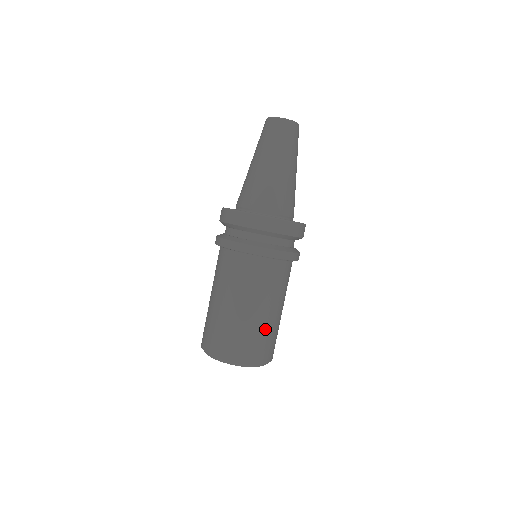
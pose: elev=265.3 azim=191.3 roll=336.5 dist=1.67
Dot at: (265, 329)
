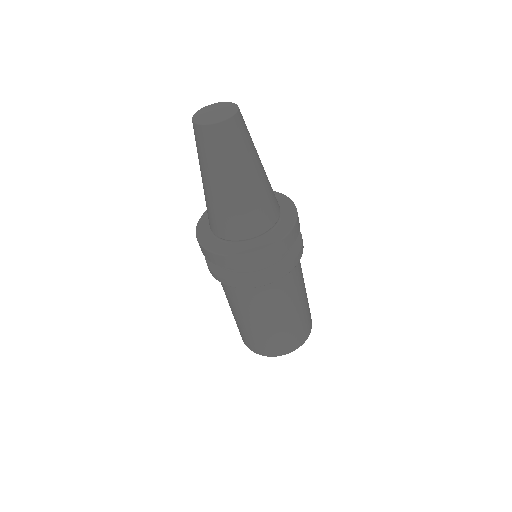
Dot at: (256, 334)
